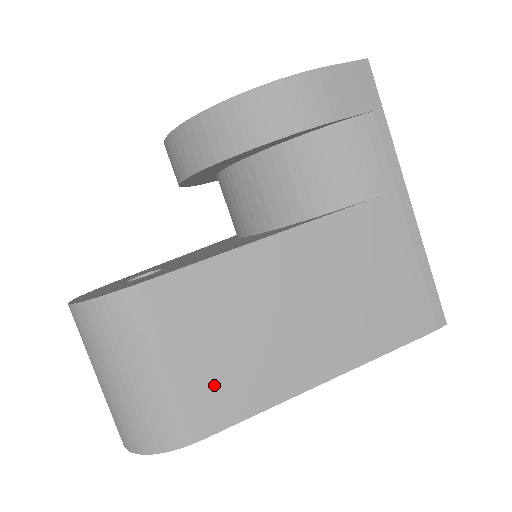
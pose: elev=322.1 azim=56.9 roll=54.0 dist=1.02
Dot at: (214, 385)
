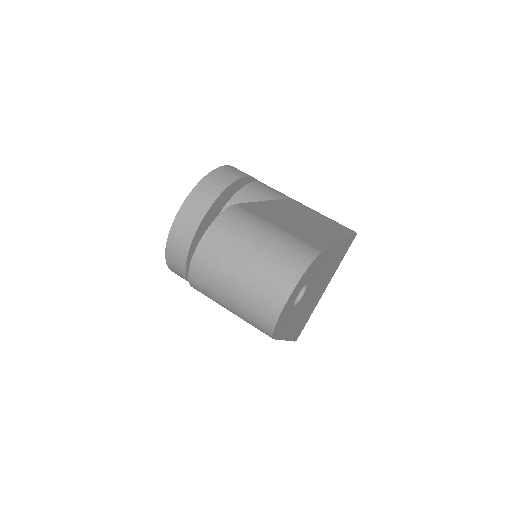
Dot at: (303, 236)
